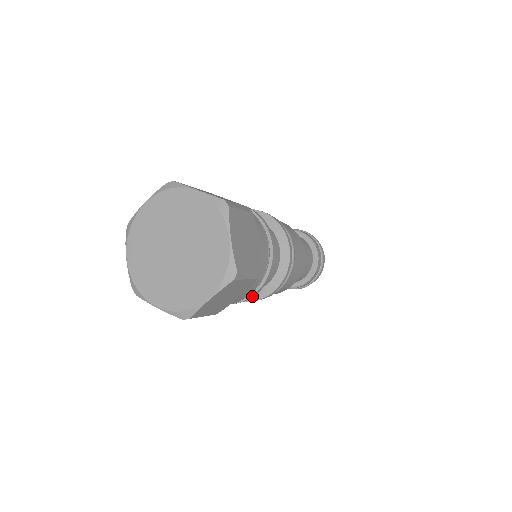
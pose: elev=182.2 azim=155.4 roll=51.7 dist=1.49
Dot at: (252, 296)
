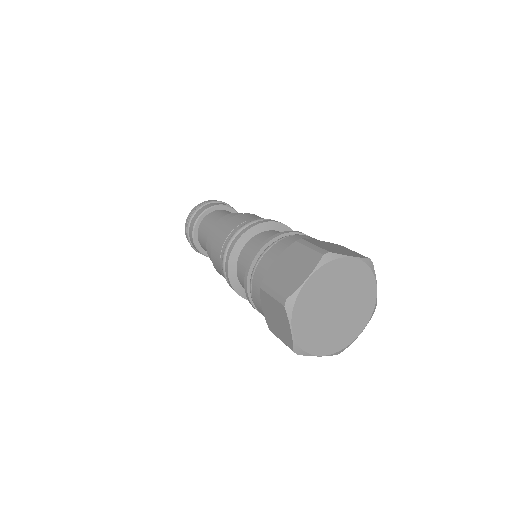
Dot at: occluded
